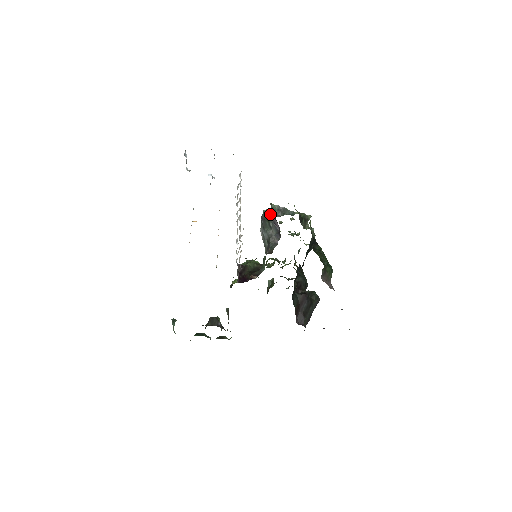
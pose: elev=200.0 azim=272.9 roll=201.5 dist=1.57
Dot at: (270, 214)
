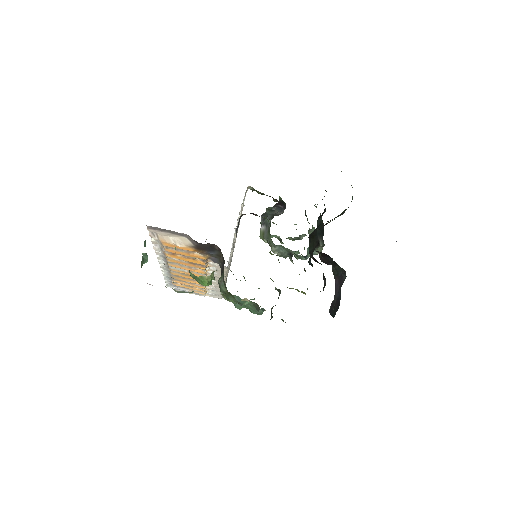
Dot at: occluded
